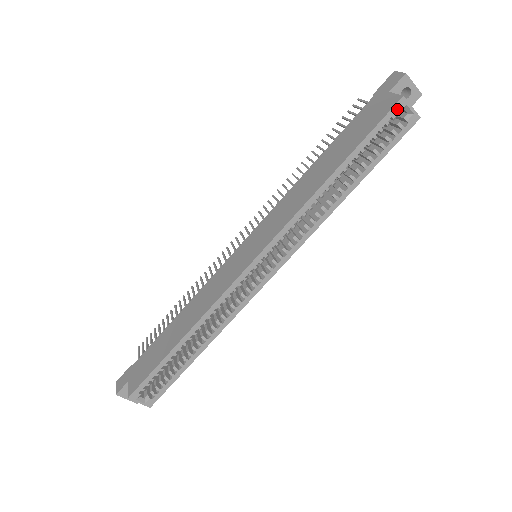
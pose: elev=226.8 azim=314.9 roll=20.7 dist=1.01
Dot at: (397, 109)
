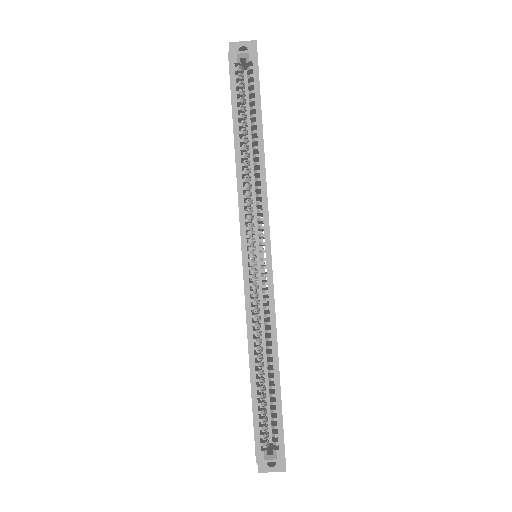
Dot at: (233, 63)
